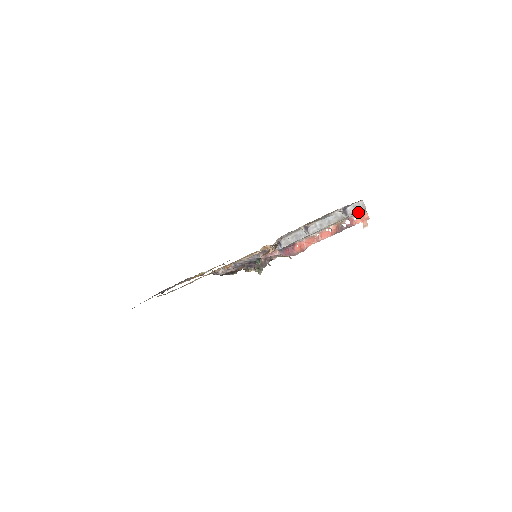
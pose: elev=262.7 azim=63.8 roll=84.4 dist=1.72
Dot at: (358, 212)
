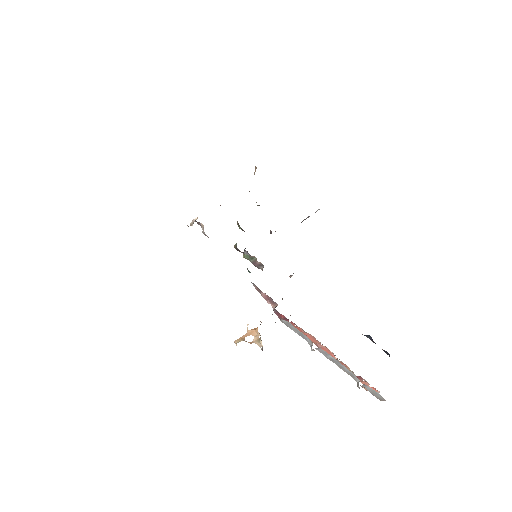
Dot at: occluded
